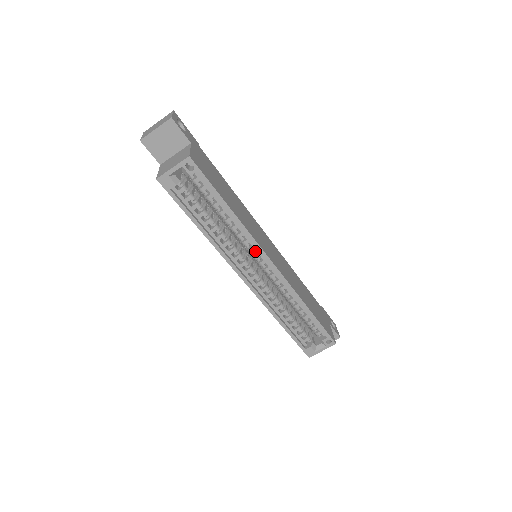
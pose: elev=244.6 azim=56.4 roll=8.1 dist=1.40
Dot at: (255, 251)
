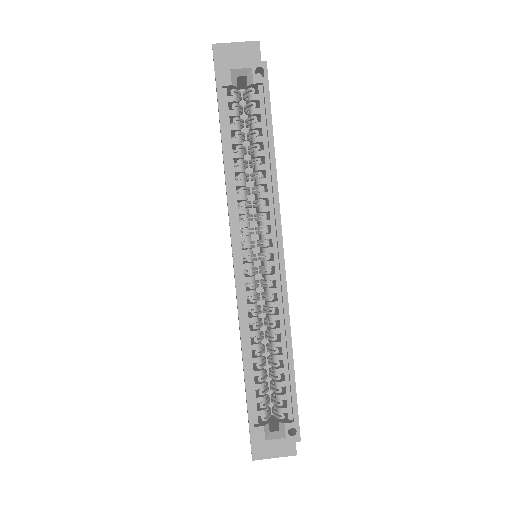
Dot at: occluded
